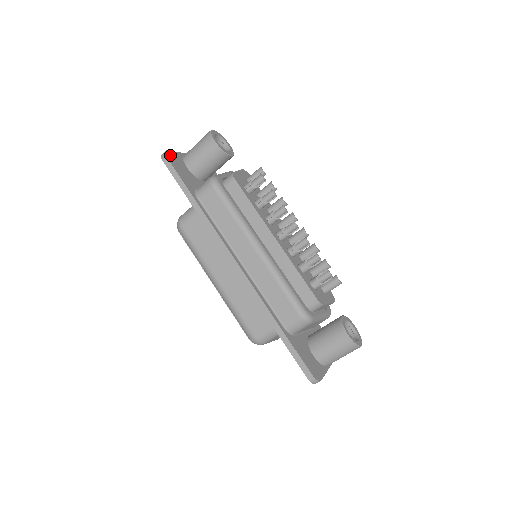
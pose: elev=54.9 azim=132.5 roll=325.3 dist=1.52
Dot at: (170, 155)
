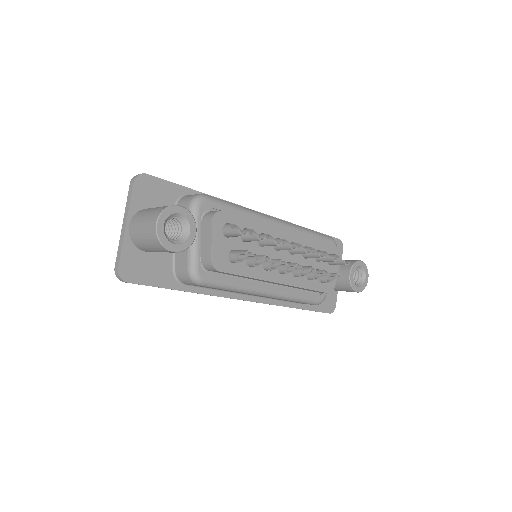
Dot at: (125, 270)
